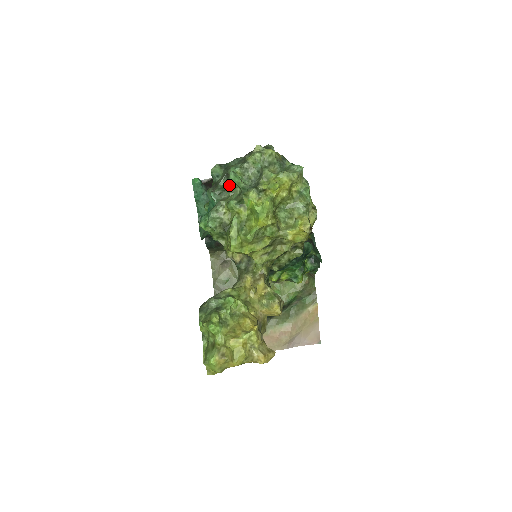
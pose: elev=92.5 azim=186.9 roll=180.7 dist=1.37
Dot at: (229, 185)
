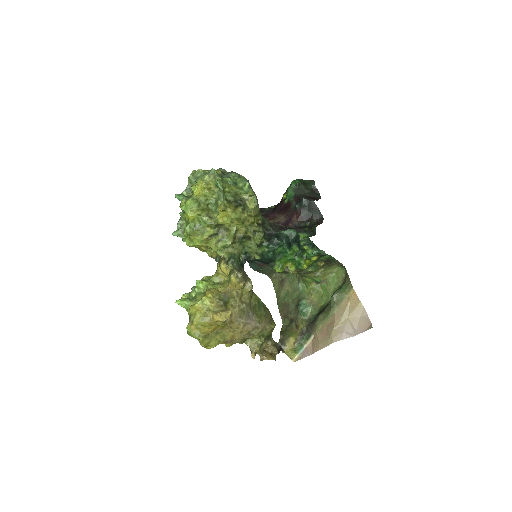
Dot at: occluded
